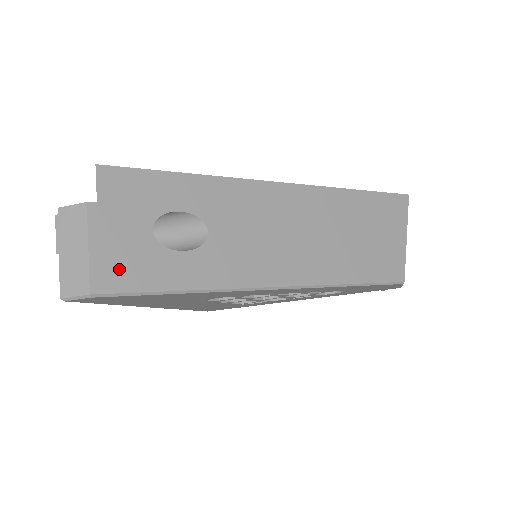
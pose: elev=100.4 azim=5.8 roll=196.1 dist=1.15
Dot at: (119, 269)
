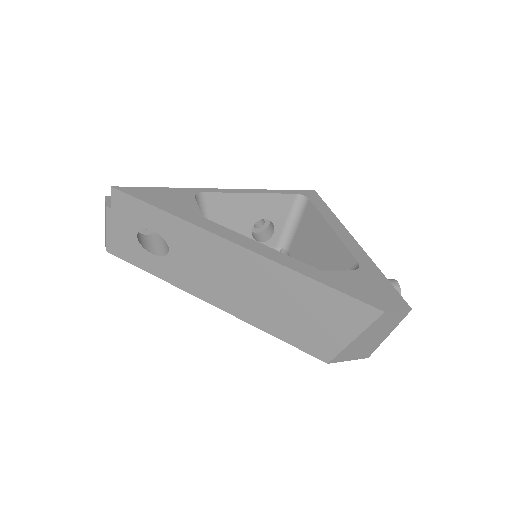
Dot at: (119, 246)
